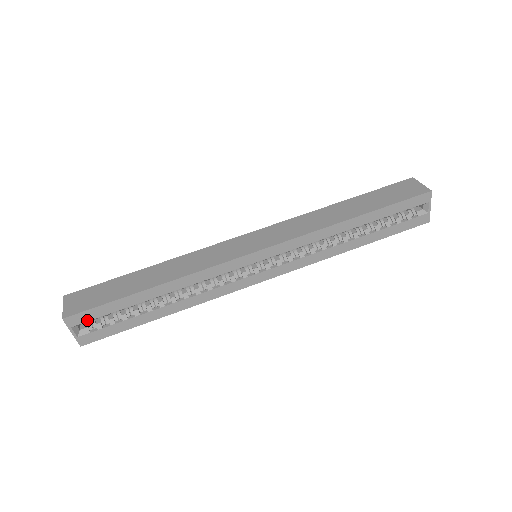
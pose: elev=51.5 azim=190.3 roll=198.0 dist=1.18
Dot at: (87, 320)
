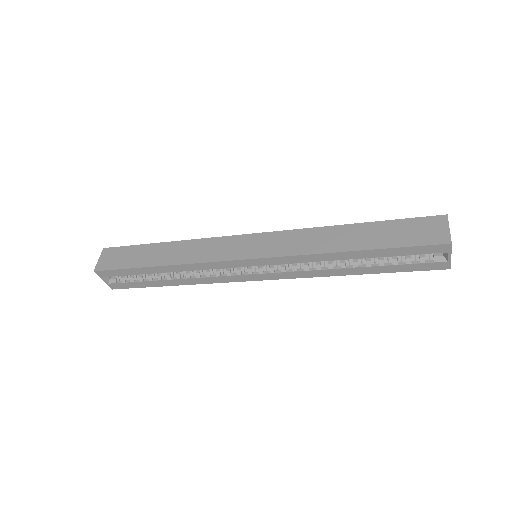
Dot at: (112, 275)
